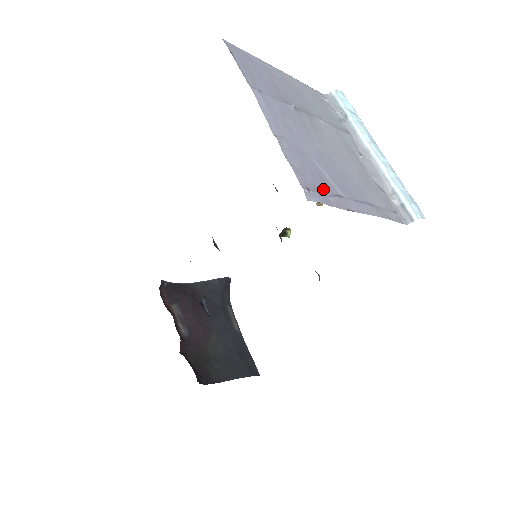
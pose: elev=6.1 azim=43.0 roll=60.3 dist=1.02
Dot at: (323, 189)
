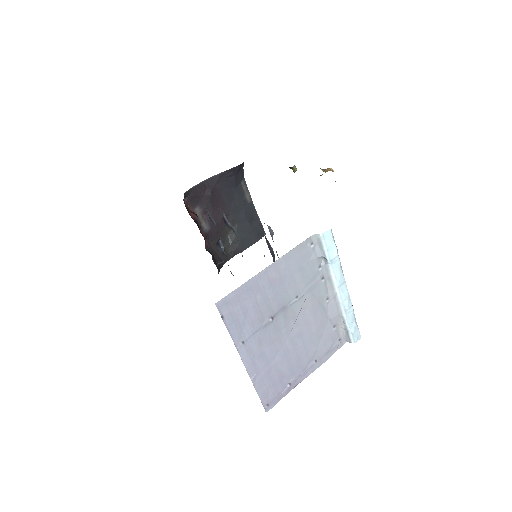
Dot at: (279, 390)
